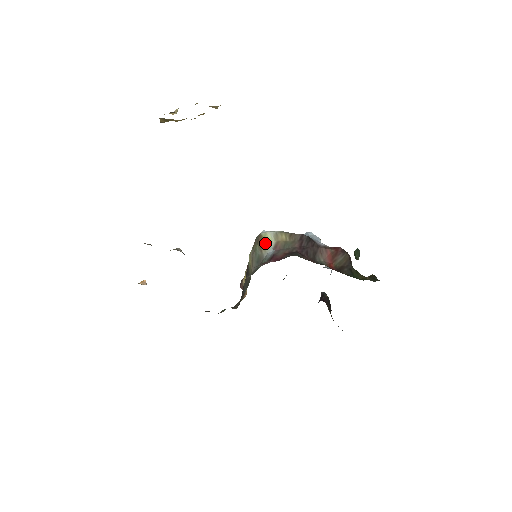
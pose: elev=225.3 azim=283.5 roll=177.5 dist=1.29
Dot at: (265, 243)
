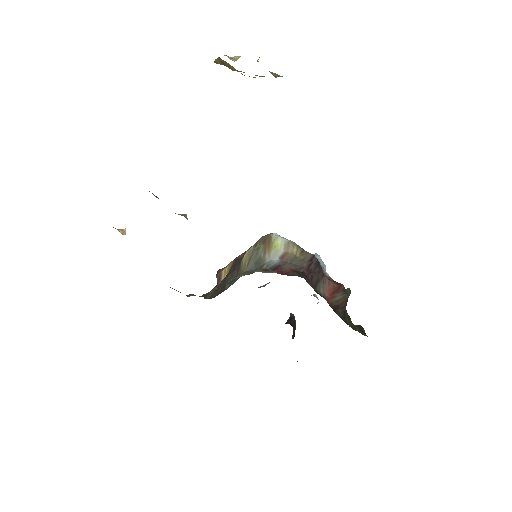
Dot at: (272, 247)
